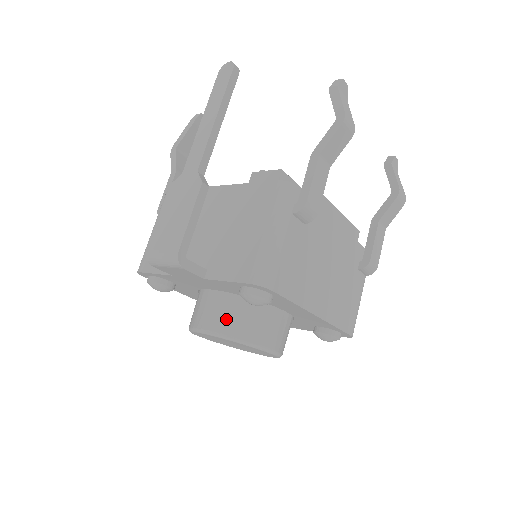
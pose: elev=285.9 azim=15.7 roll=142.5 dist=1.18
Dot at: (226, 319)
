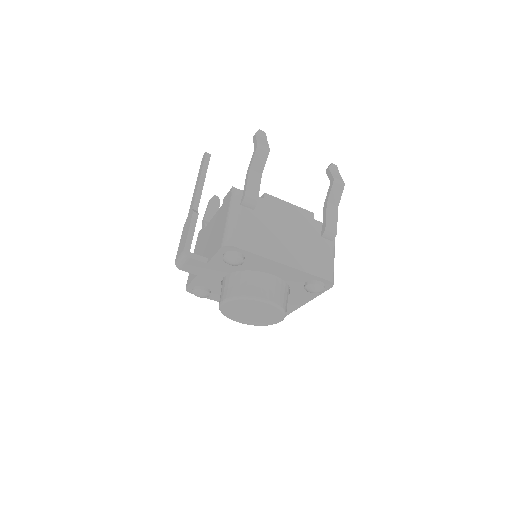
Dot at: (231, 288)
